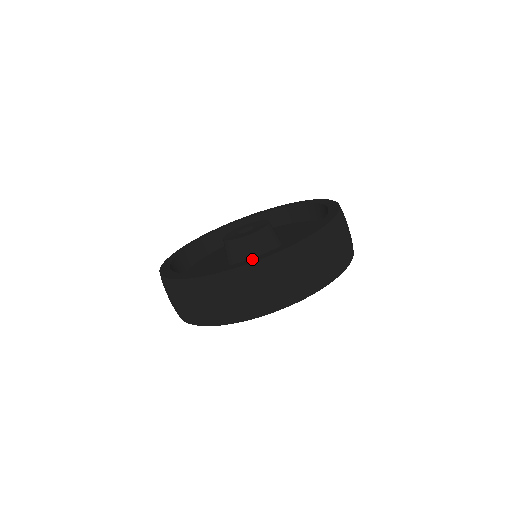
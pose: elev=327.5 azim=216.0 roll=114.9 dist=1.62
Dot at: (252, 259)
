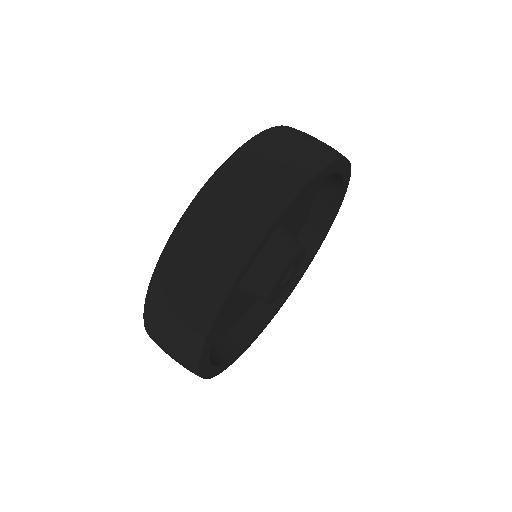
Dot at: occluded
